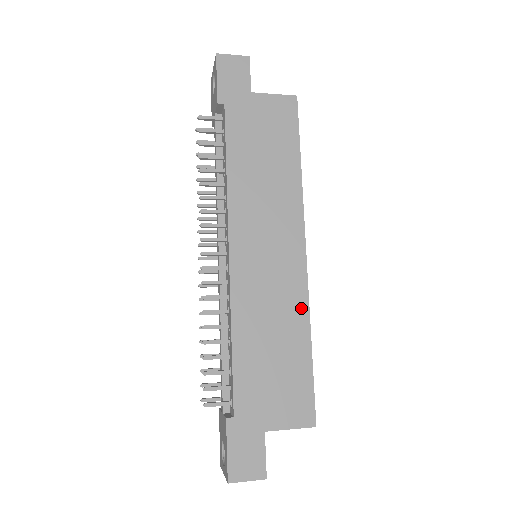
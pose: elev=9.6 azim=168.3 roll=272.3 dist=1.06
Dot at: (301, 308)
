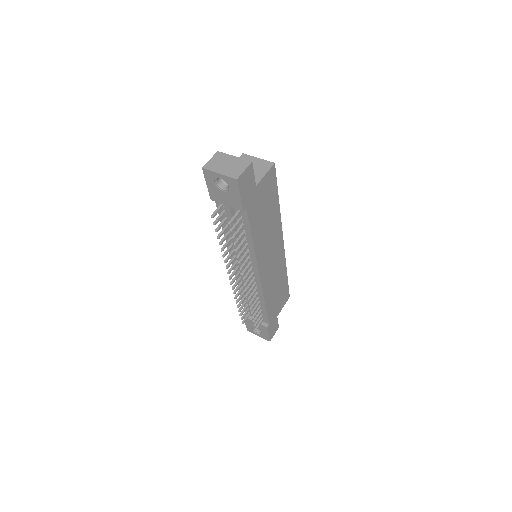
Dot at: (284, 266)
